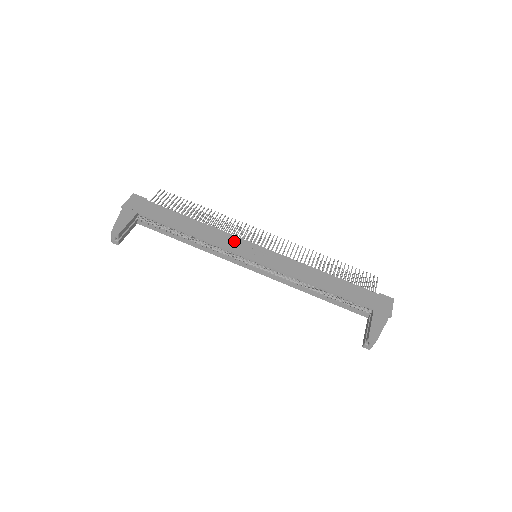
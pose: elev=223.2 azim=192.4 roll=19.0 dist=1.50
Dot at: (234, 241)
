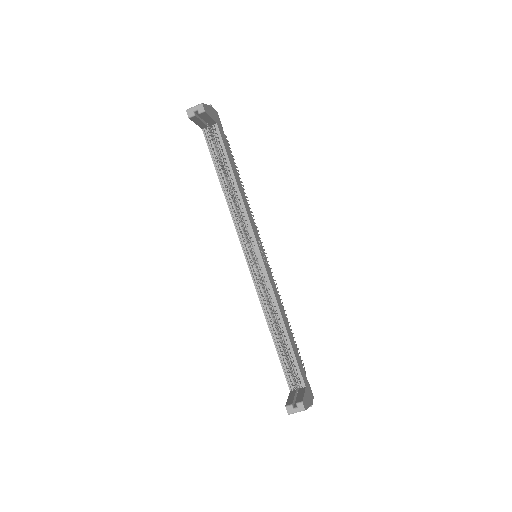
Dot at: (255, 227)
